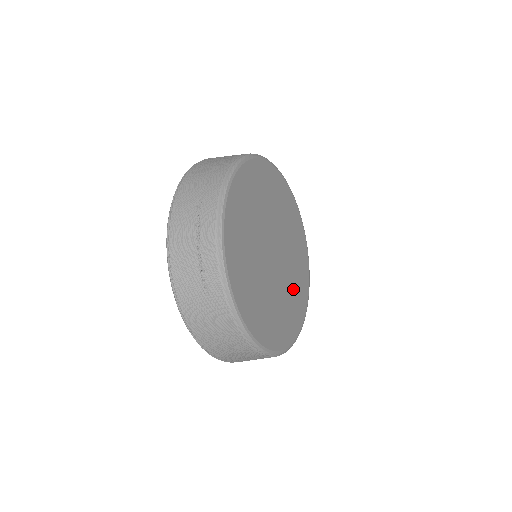
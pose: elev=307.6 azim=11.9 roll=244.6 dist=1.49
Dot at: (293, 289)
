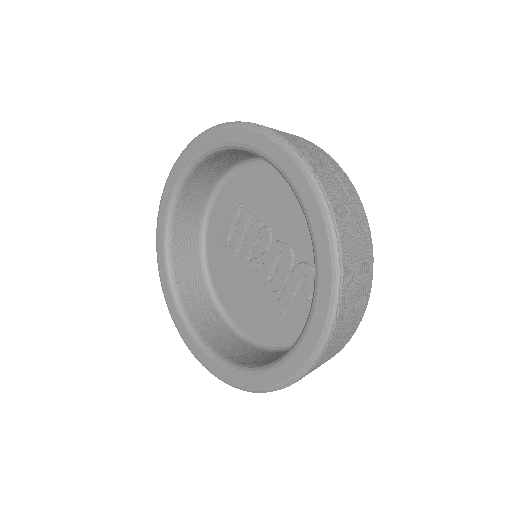
Dot at: occluded
